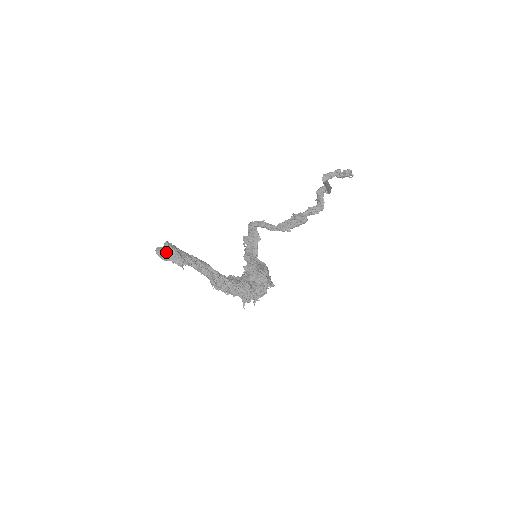
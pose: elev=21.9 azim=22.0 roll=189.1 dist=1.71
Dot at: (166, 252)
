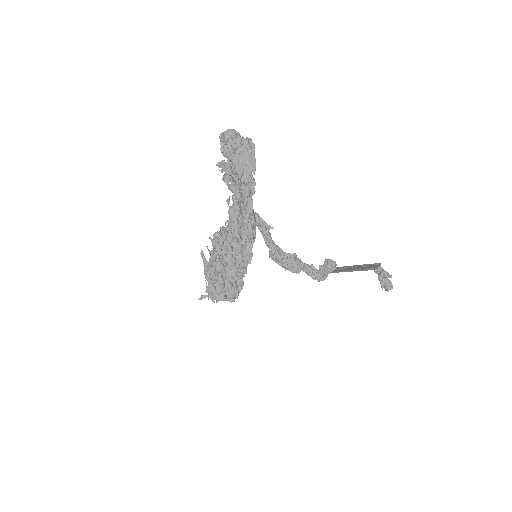
Dot at: (239, 148)
